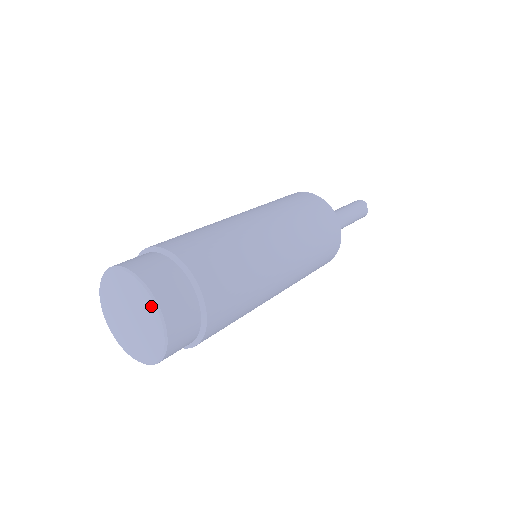
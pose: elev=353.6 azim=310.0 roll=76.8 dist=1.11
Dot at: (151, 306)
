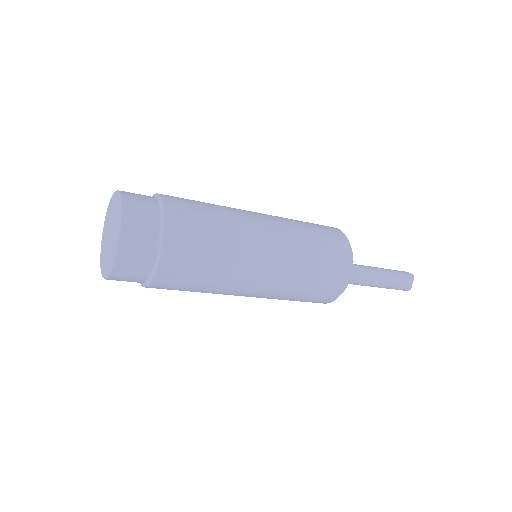
Dot at: (117, 227)
